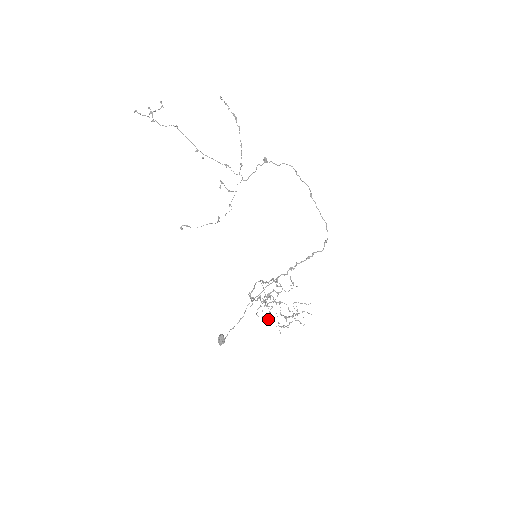
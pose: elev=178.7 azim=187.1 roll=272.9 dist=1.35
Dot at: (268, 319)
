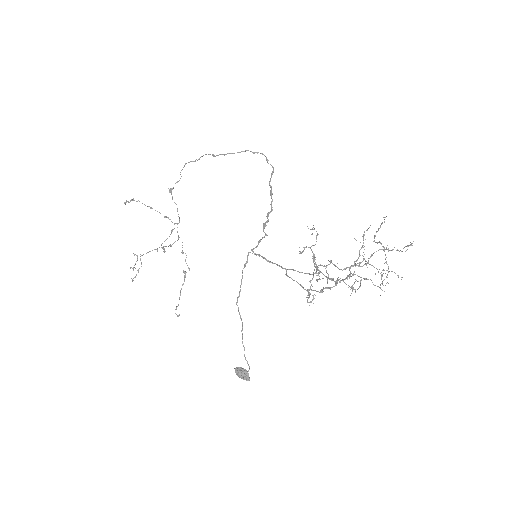
Dot at: (352, 289)
